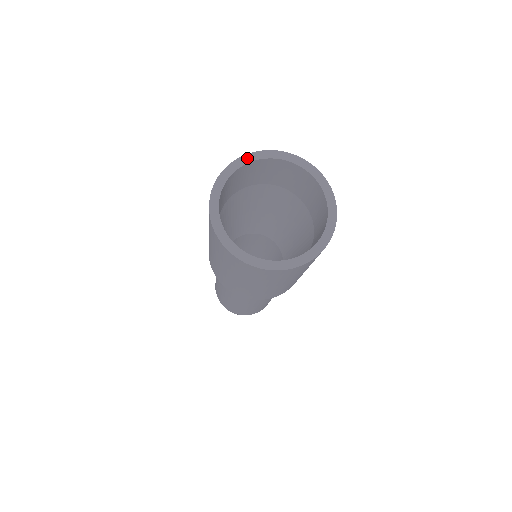
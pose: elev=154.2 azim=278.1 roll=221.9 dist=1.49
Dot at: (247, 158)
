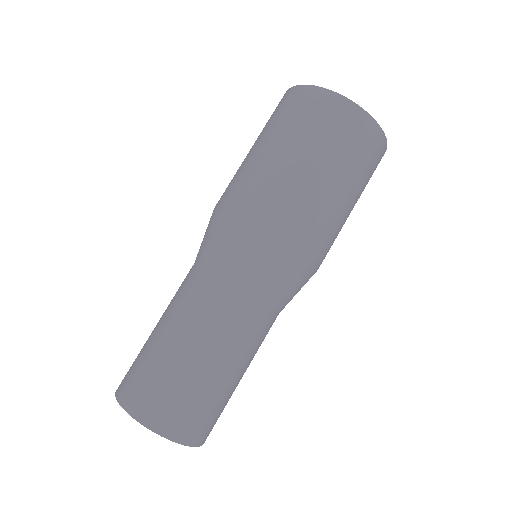
Dot at: occluded
